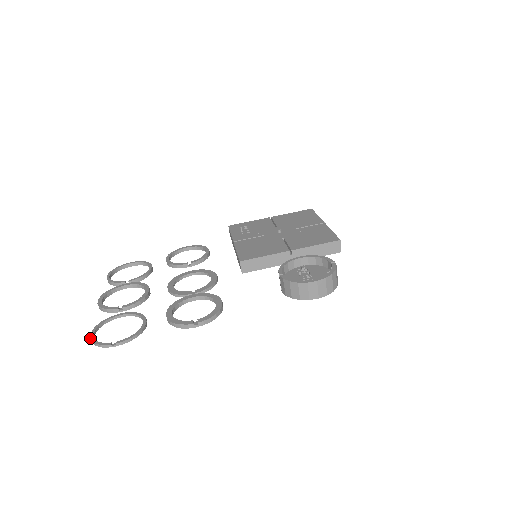
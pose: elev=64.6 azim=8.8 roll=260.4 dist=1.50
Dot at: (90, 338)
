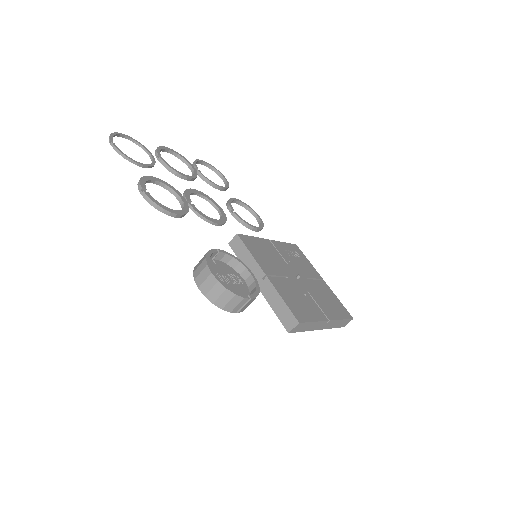
Dot at: occluded
